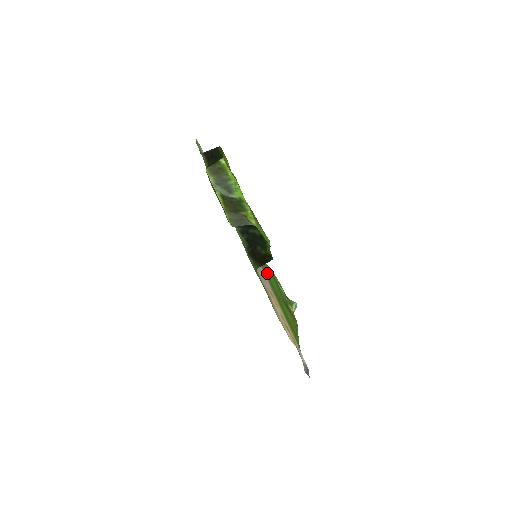
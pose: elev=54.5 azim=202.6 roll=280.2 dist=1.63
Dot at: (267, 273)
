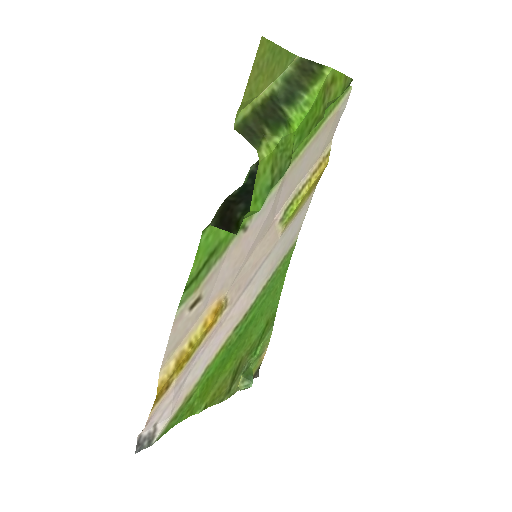
Dot at: (261, 312)
